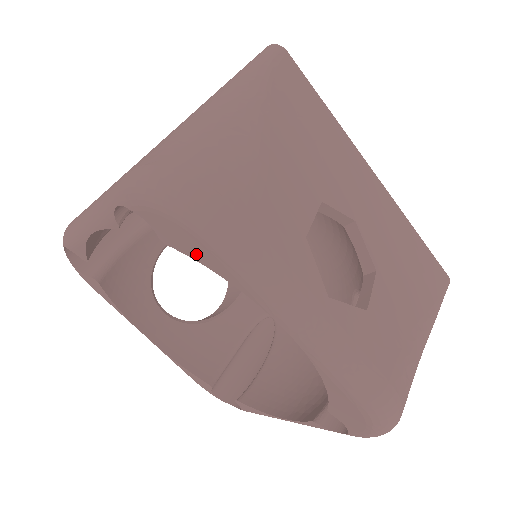
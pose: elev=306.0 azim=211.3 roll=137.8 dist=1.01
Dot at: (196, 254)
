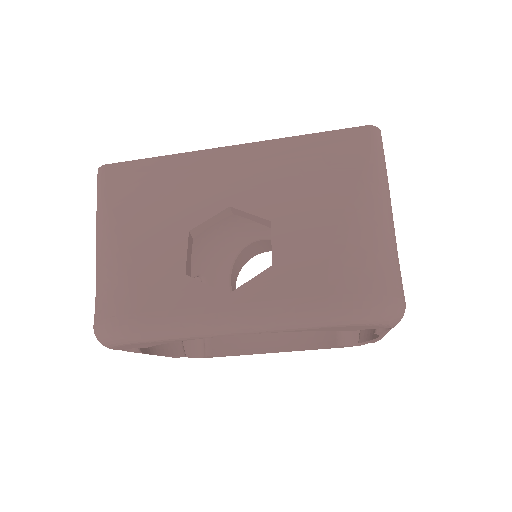
Dot at: (153, 344)
